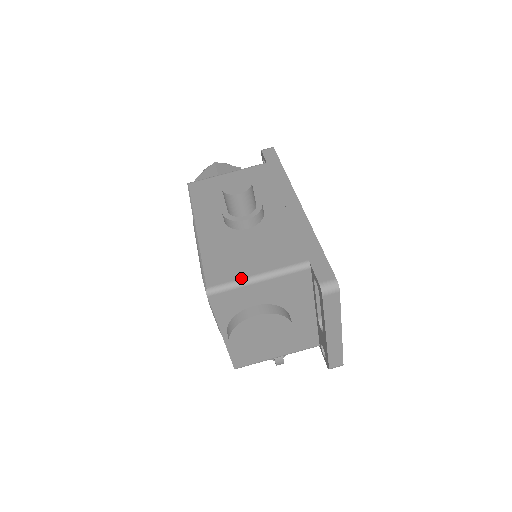
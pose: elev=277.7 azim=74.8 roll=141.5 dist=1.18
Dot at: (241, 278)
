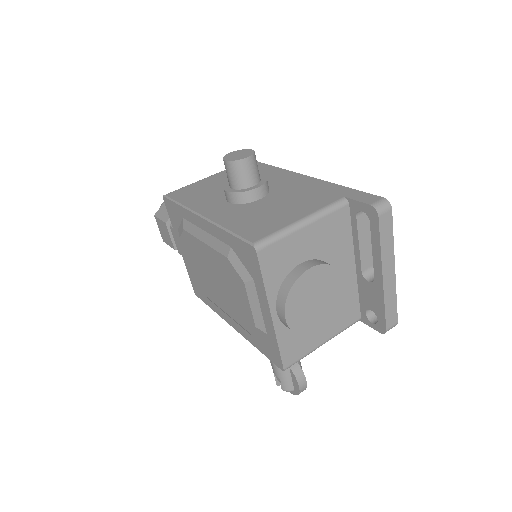
Dot at: (285, 226)
